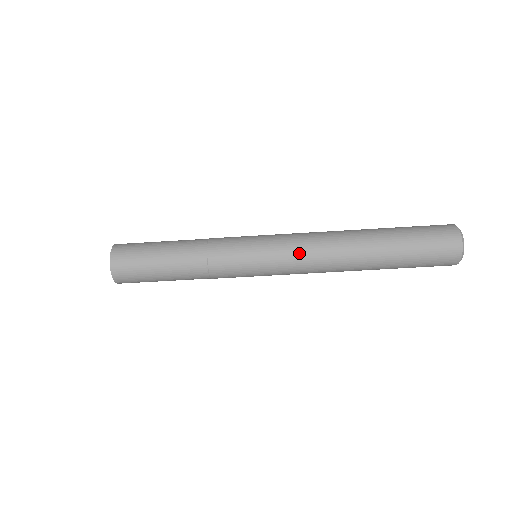
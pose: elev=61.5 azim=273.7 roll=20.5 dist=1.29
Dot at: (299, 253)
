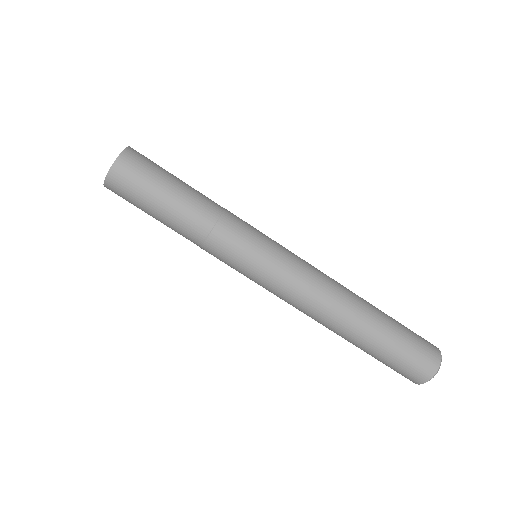
Dot at: (302, 280)
